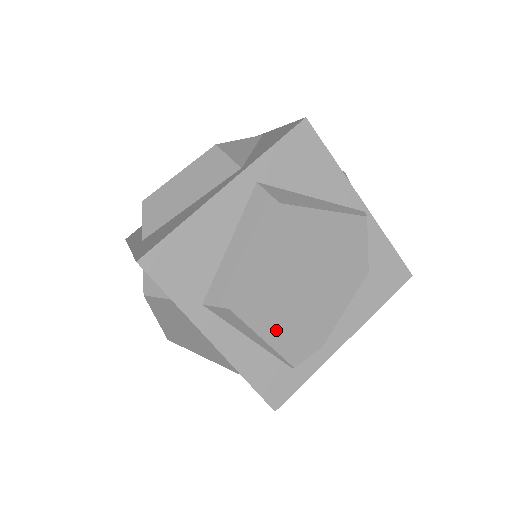
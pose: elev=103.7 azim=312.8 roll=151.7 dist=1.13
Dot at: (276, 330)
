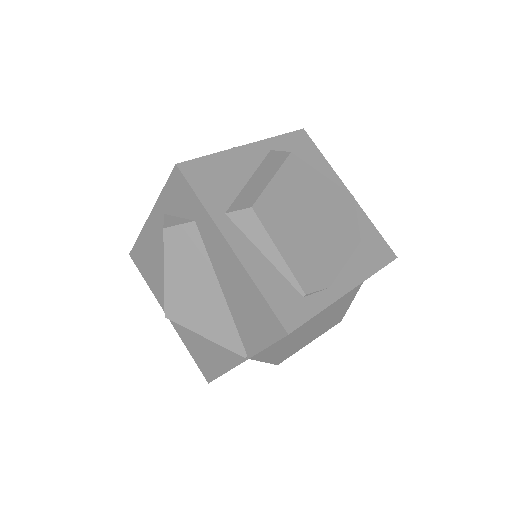
Dot at: (289, 248)
